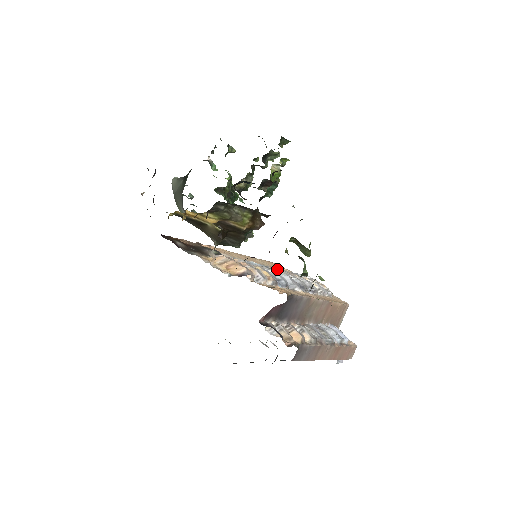
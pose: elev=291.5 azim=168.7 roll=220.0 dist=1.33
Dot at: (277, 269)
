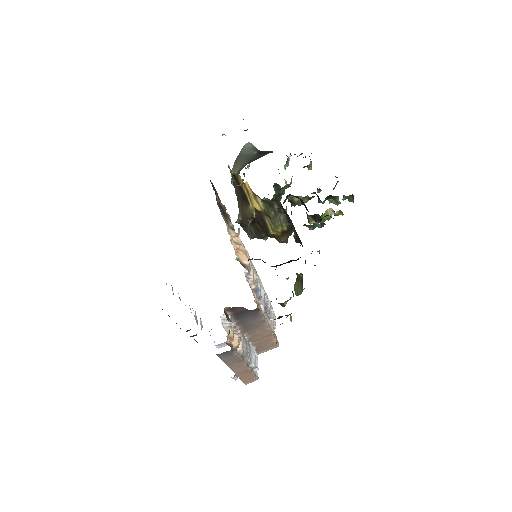
Dot at: (259, 277)
